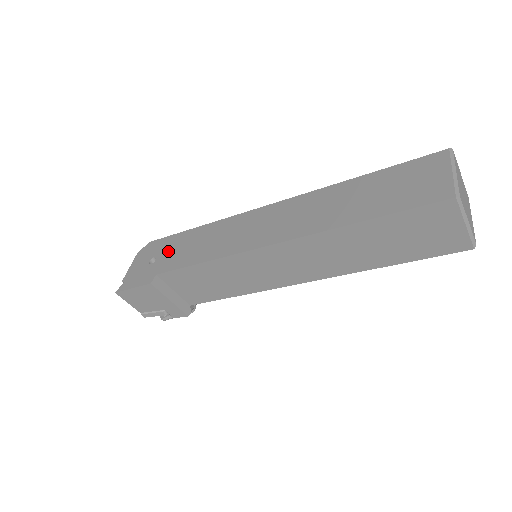
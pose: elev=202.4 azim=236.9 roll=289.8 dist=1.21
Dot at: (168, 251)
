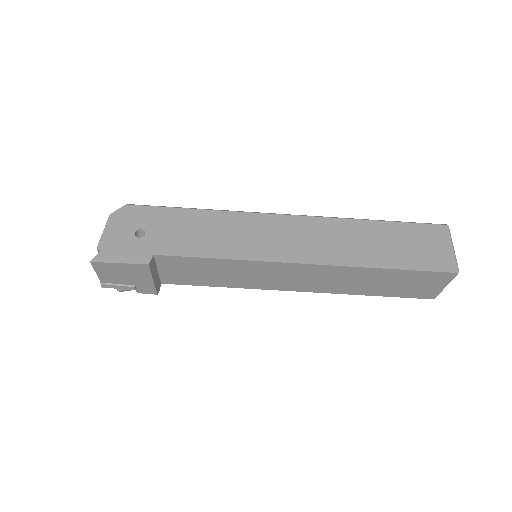
Dot at: (163, 228)
